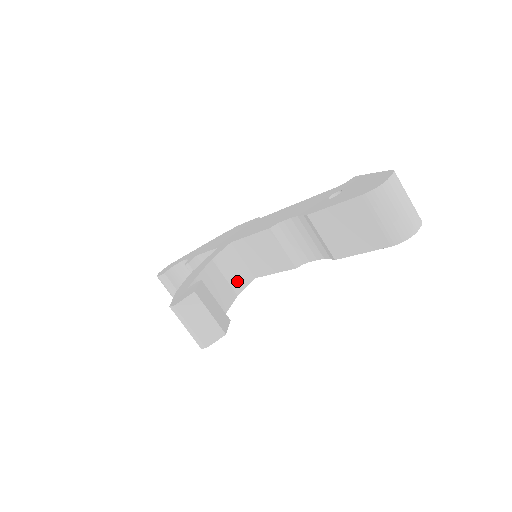
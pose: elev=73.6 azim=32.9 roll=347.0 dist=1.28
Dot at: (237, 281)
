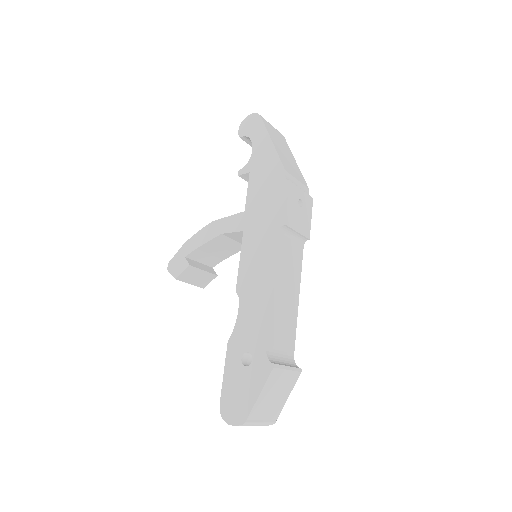
Dot at: occluded
